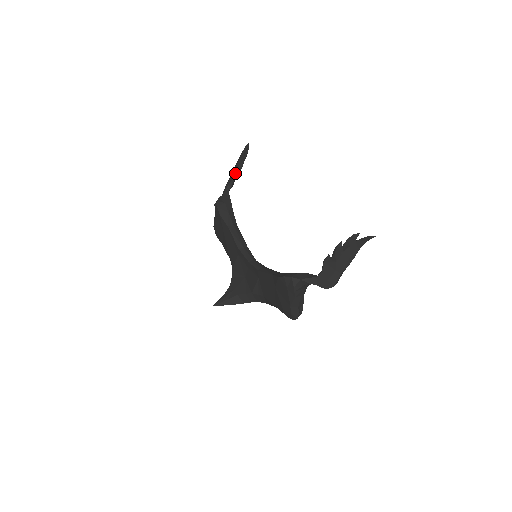
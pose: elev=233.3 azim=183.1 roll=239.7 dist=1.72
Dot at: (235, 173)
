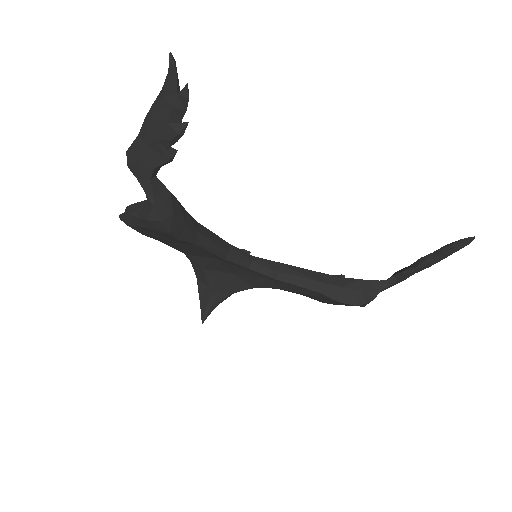
Dot at: (169, 147)
